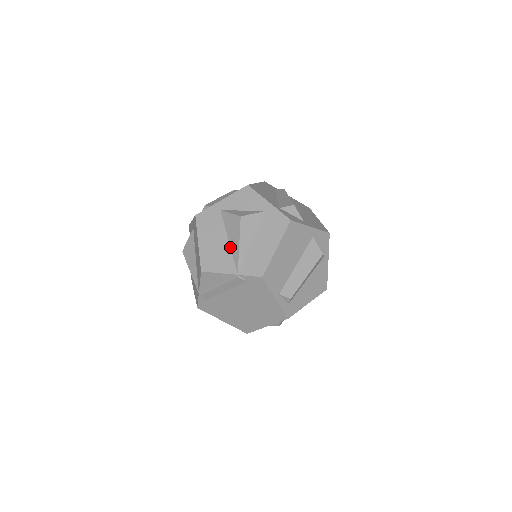
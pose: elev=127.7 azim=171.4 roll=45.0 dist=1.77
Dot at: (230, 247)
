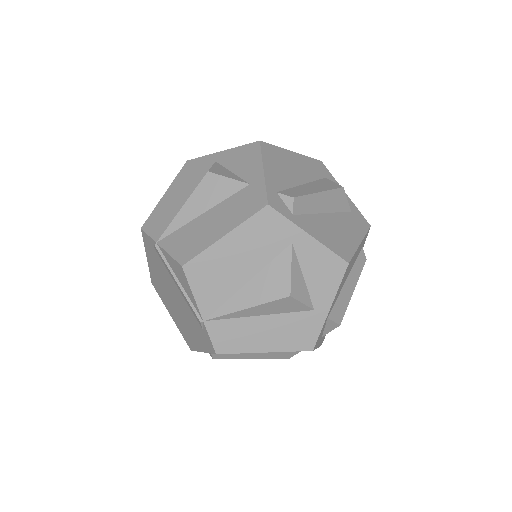
Dot at: (239, 289)
